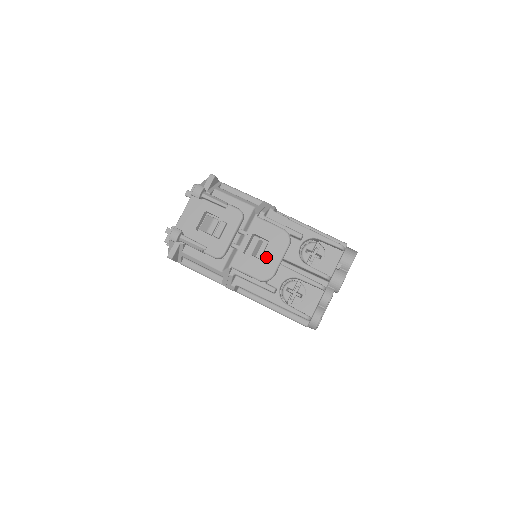
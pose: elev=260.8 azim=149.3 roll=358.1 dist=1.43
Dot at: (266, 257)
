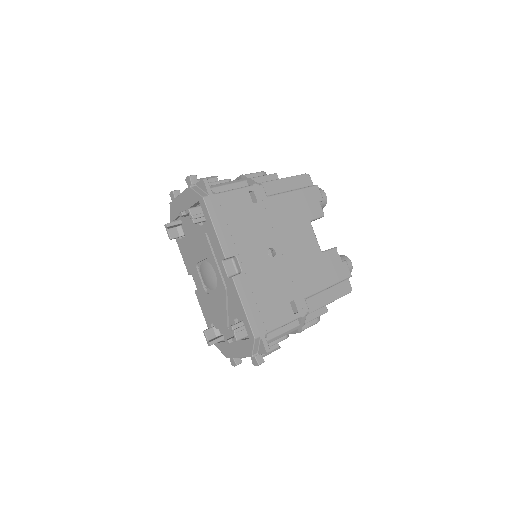
Dot at: occluded
